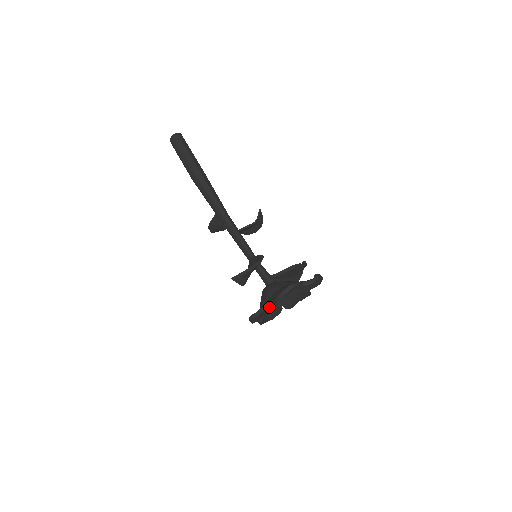
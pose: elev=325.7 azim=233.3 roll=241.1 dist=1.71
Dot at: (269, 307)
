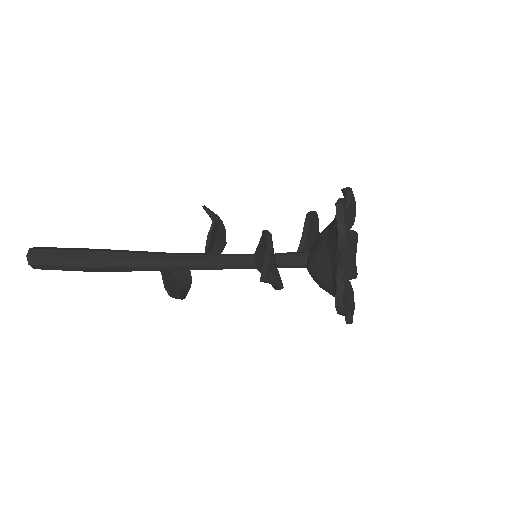
Dot at: (343, 265)
